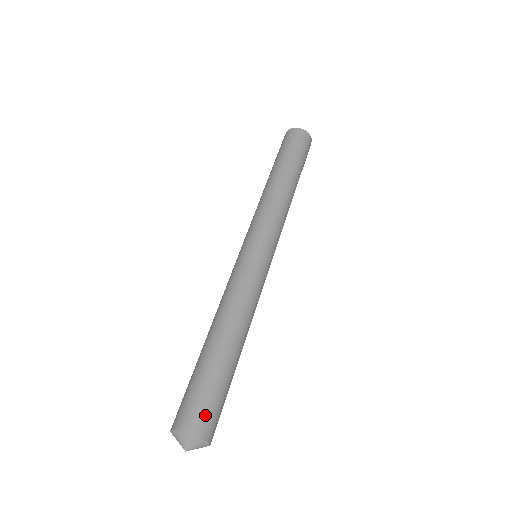
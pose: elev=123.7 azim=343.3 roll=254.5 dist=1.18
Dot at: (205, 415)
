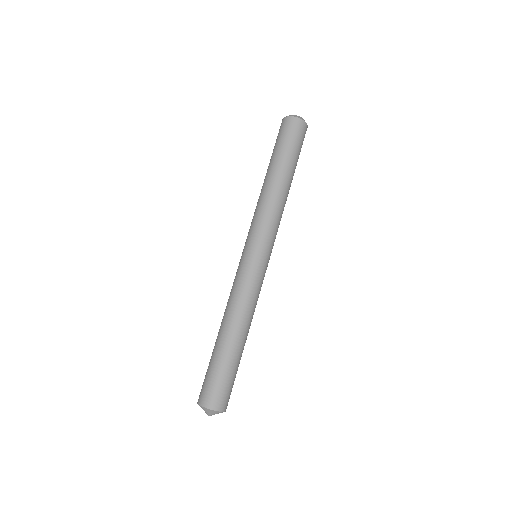
Dot at: (225, 396)
